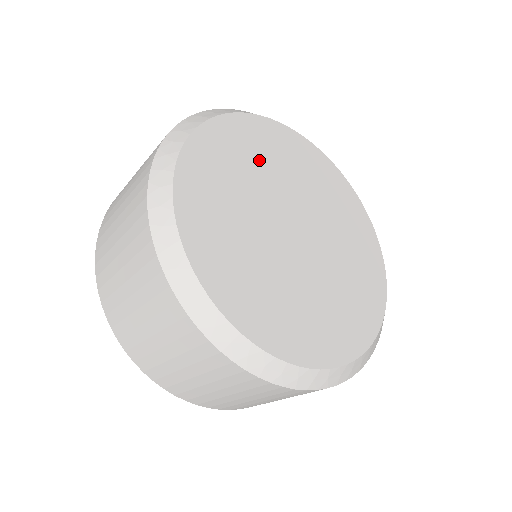
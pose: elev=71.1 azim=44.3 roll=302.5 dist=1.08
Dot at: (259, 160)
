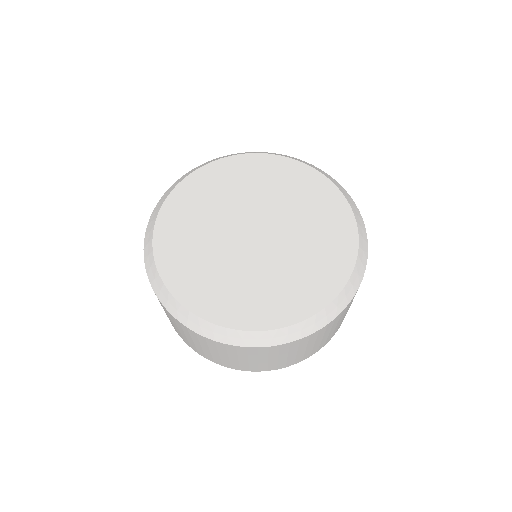
Dot at: (202, 212)
